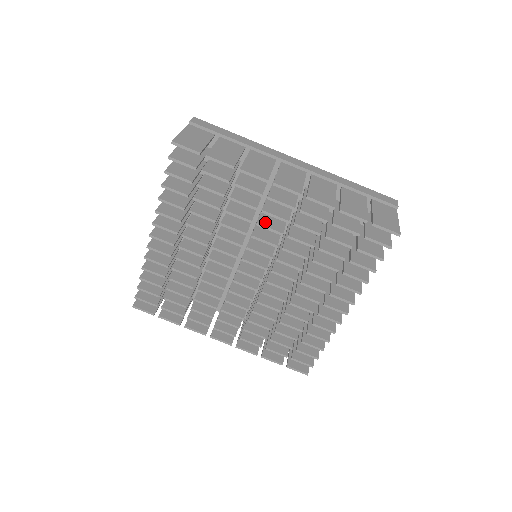
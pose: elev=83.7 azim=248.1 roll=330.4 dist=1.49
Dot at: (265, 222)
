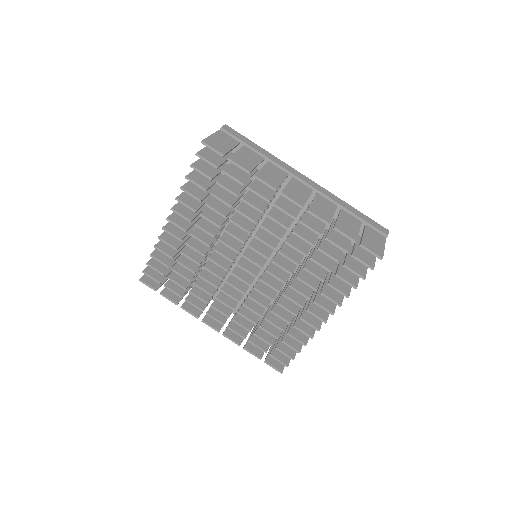
Dot at: (268, 226)
